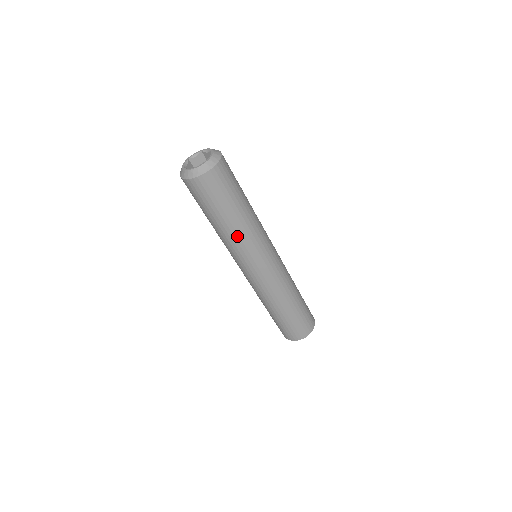
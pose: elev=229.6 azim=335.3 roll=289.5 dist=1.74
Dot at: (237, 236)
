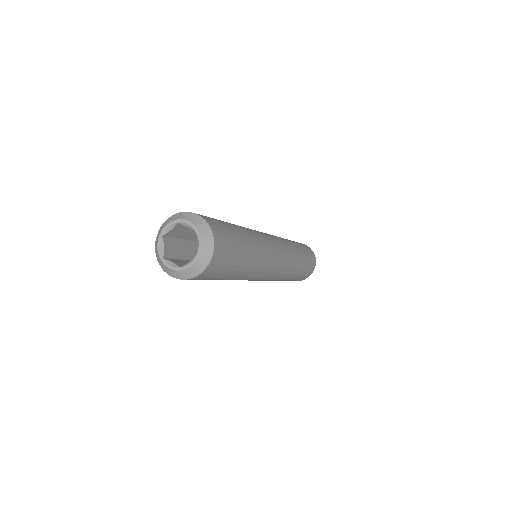
Dot at: (241, 278)
